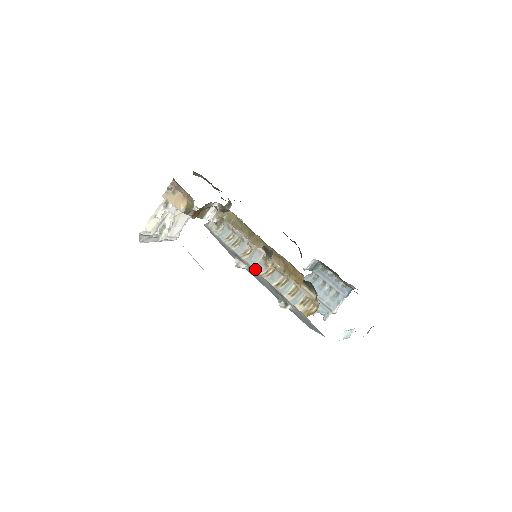
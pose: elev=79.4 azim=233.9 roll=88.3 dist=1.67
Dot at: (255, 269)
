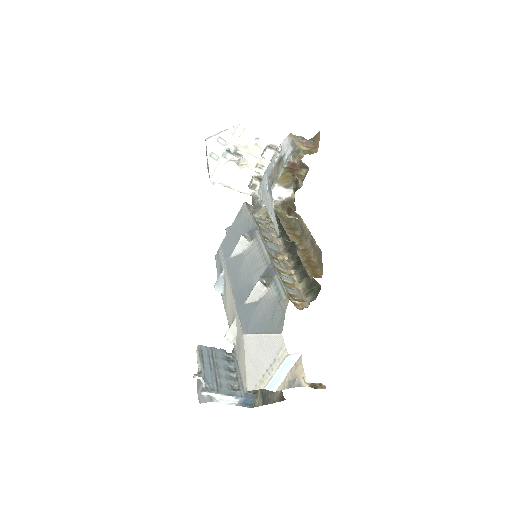
Dot at: occluded
